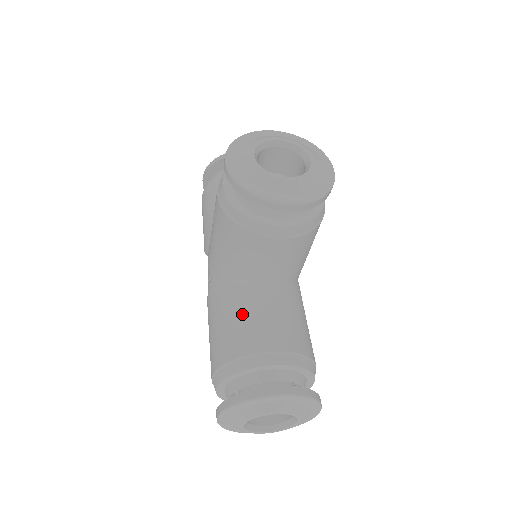
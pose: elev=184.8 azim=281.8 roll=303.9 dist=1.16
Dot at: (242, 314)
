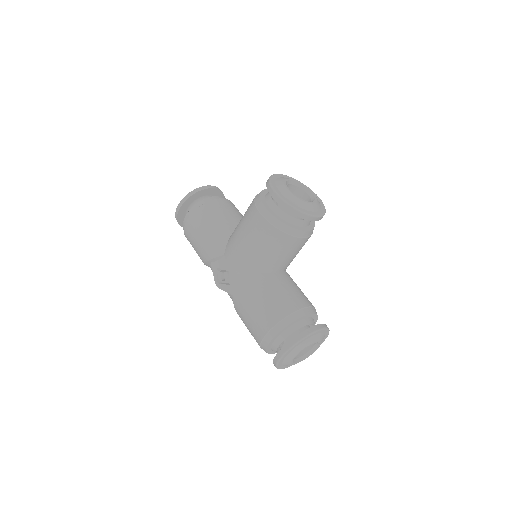
Dot at: (277, 290)
